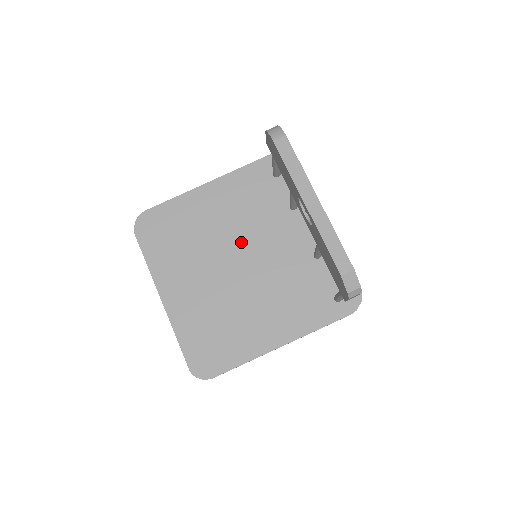
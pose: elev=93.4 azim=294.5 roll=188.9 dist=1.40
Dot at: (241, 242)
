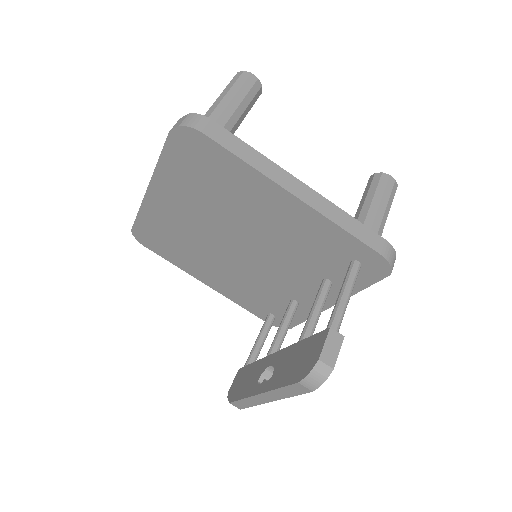
Dot at: (256, 244)
